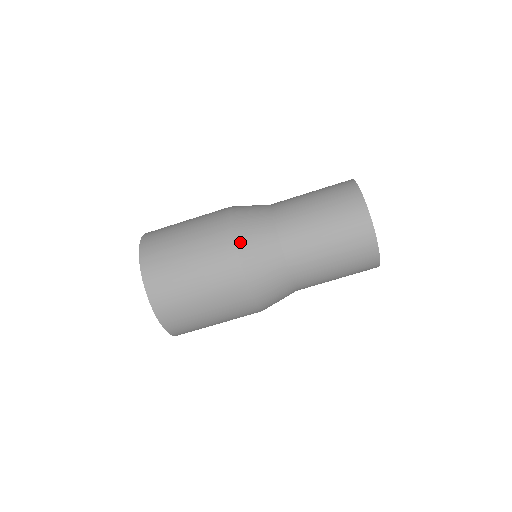
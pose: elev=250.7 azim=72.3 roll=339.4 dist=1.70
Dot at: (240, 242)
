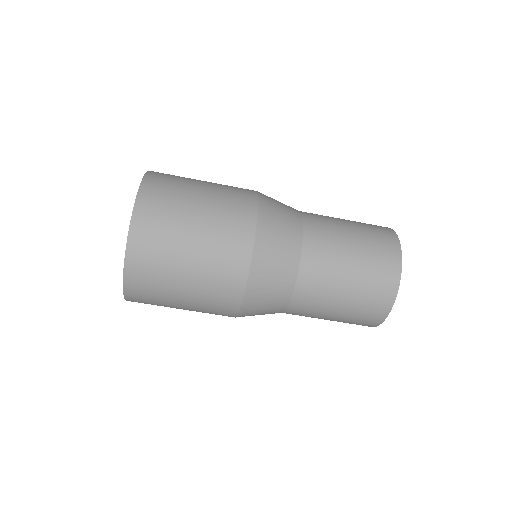
Dot at: (261, 235)
